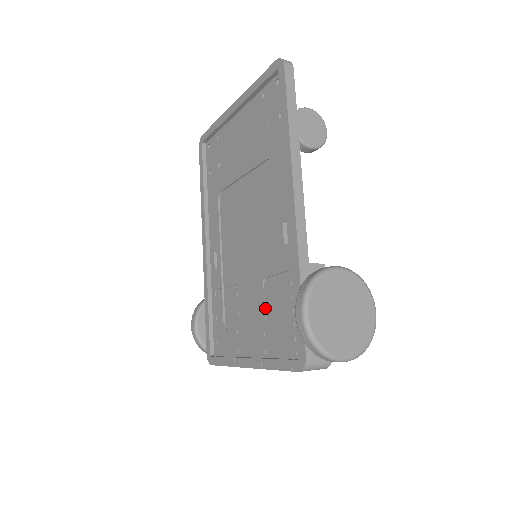
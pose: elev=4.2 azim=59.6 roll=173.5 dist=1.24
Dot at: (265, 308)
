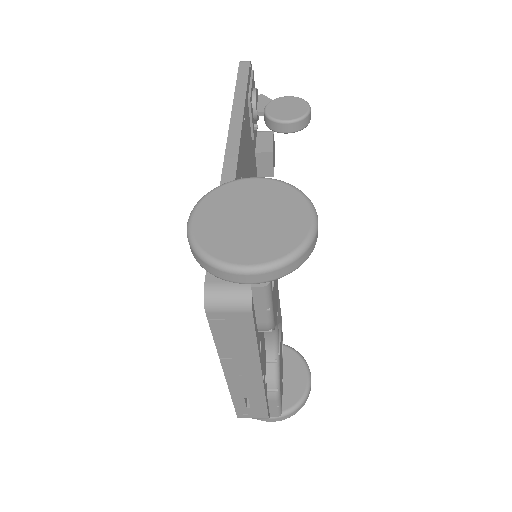
Dot at: occluded
